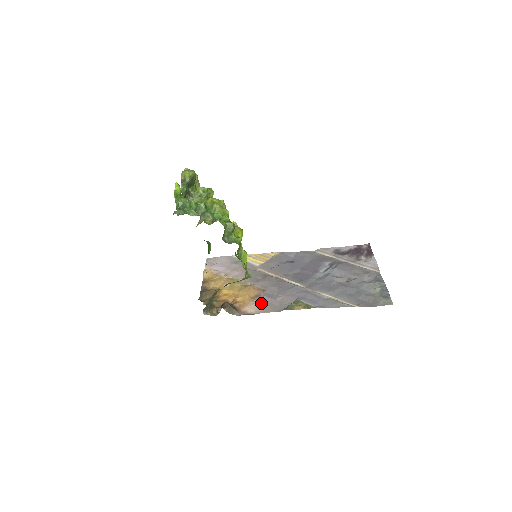
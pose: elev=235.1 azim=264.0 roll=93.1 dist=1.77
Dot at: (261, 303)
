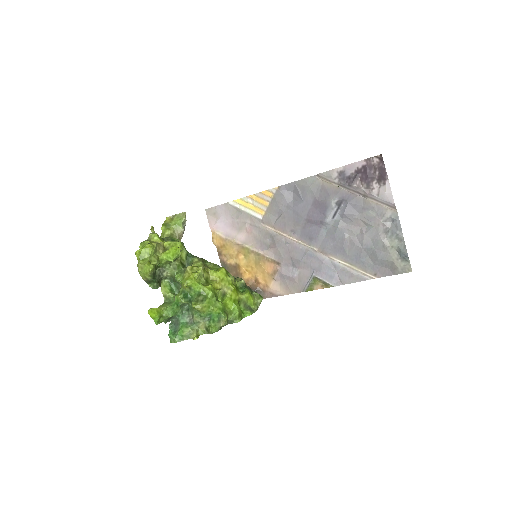
Dot at: (281, 281)
